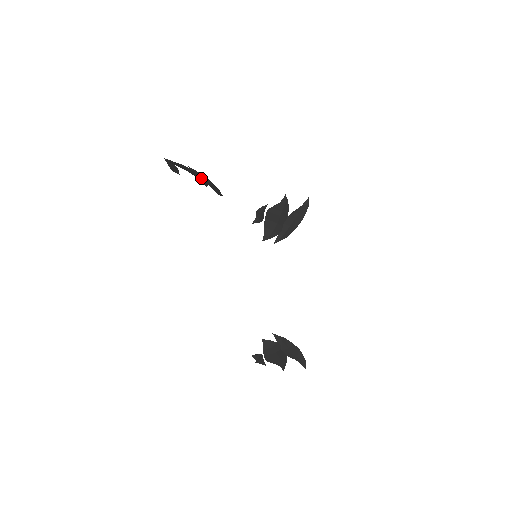
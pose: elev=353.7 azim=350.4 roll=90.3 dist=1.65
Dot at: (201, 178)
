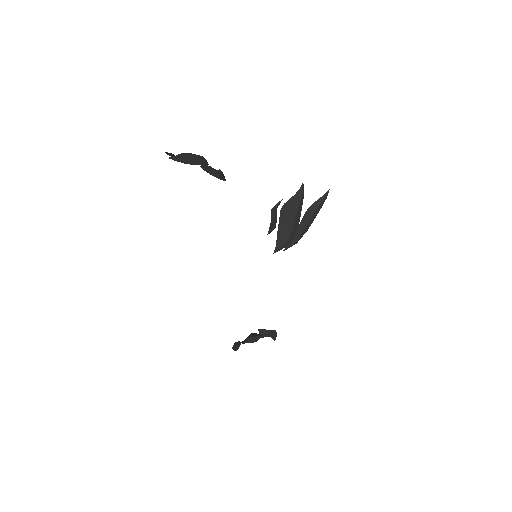
Dot at: (210, 174)
